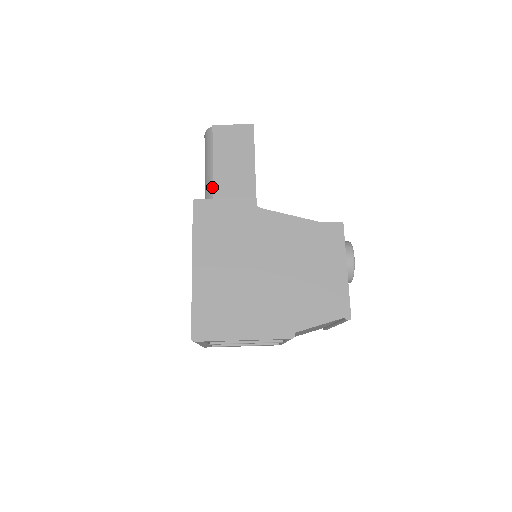
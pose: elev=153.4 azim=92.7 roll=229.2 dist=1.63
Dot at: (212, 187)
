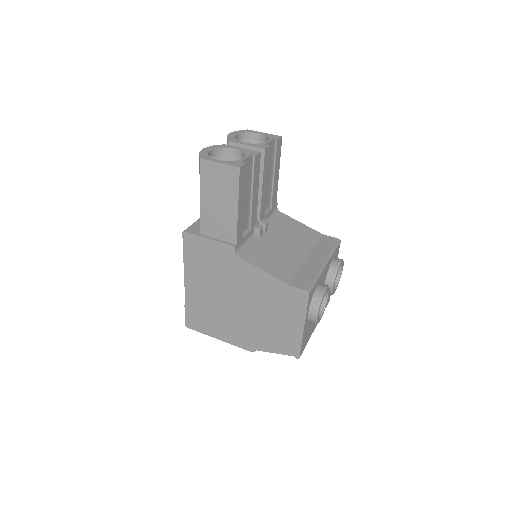
Dot at: (201, 219)
